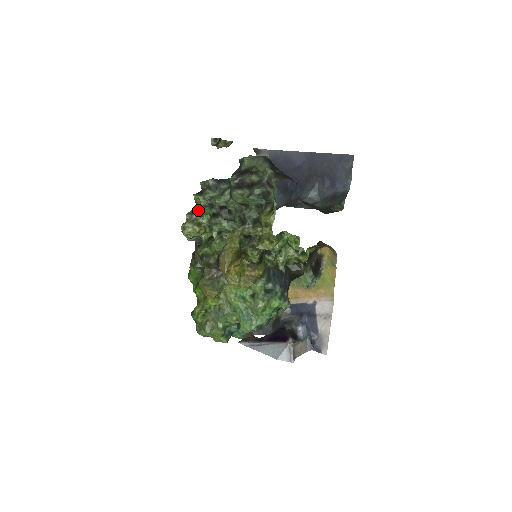
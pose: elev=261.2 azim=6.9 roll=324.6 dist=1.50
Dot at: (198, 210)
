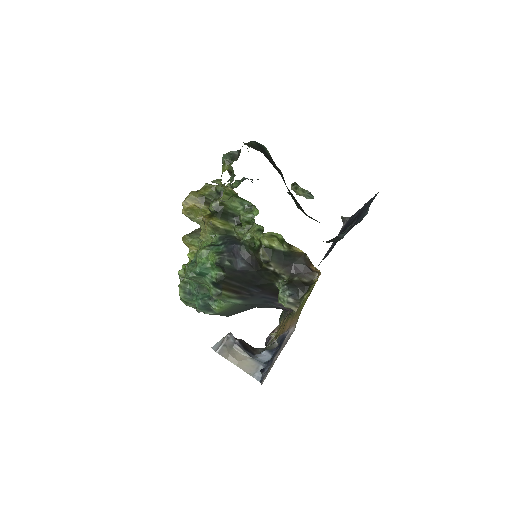
Dot at: occluded
